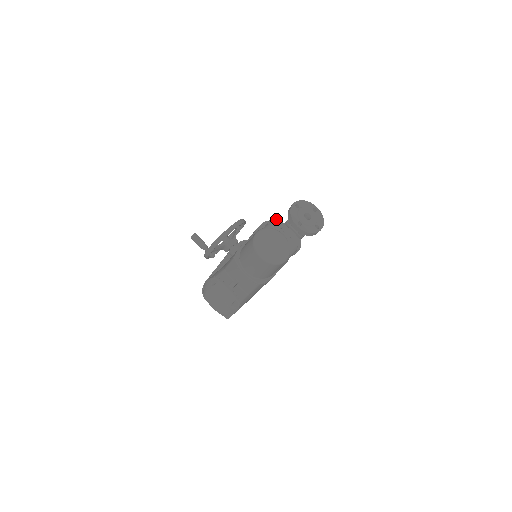
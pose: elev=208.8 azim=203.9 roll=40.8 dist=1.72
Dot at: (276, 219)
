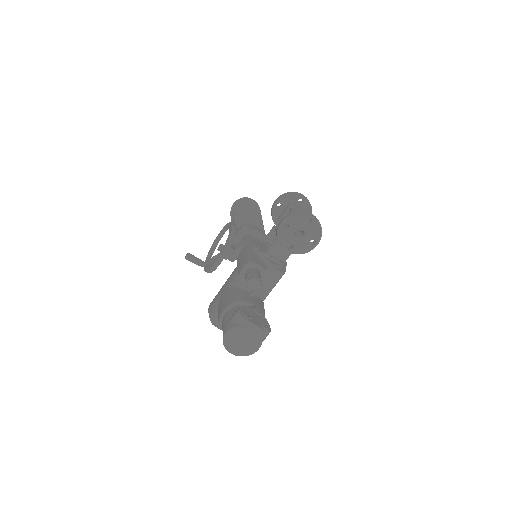
Dot at: (252, 281)
